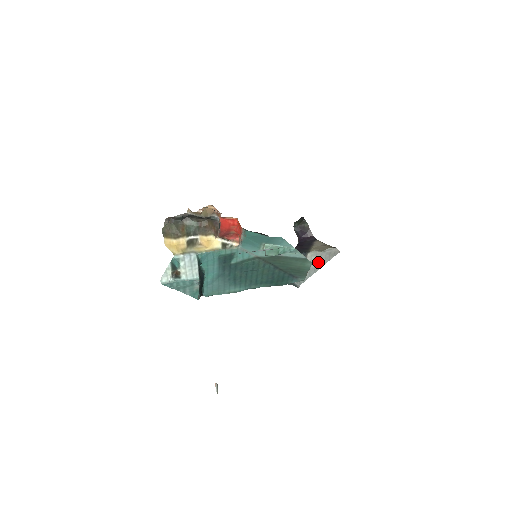
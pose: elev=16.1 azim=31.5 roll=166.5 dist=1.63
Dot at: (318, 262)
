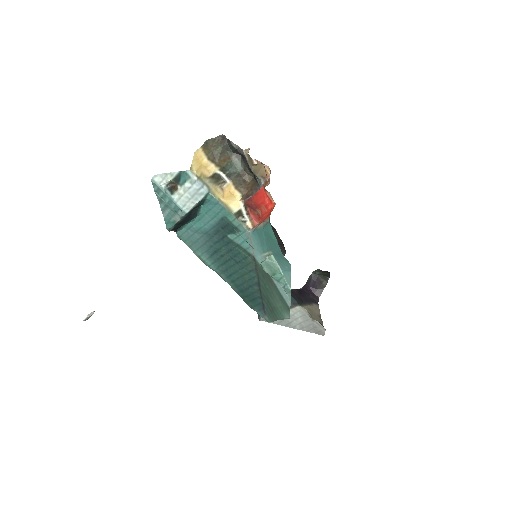
Dot at: (298, 322)
